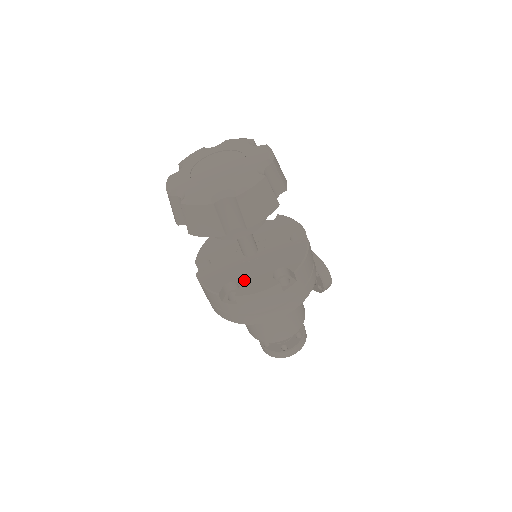
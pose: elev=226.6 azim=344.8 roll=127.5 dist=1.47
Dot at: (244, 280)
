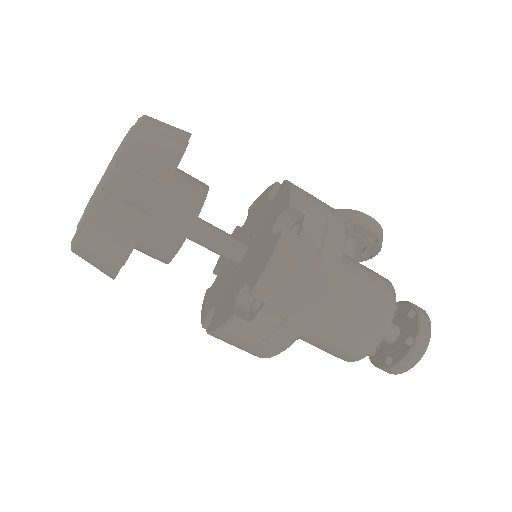
Dot at: (250, 274)
